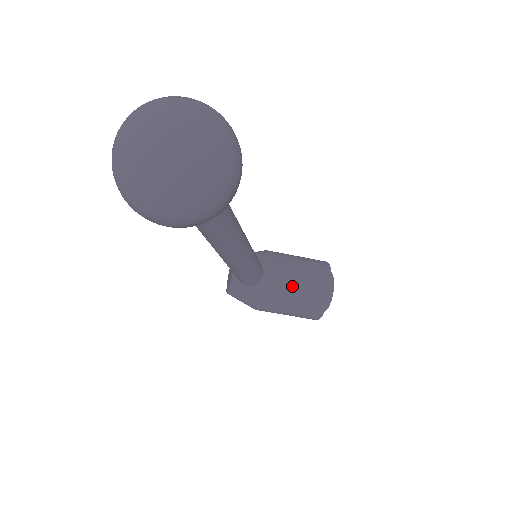
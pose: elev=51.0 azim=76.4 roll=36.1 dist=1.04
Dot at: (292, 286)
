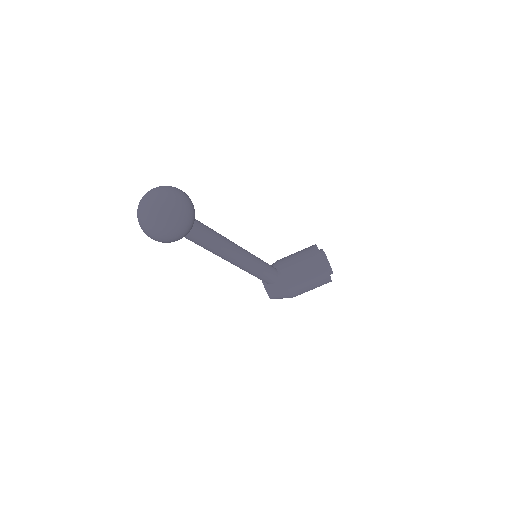
Dot at: (298, 267)
